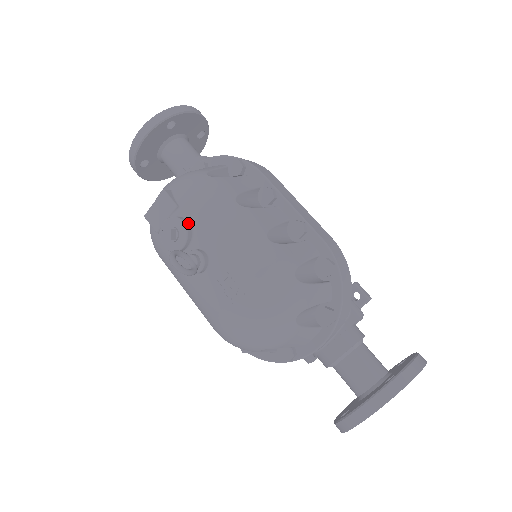
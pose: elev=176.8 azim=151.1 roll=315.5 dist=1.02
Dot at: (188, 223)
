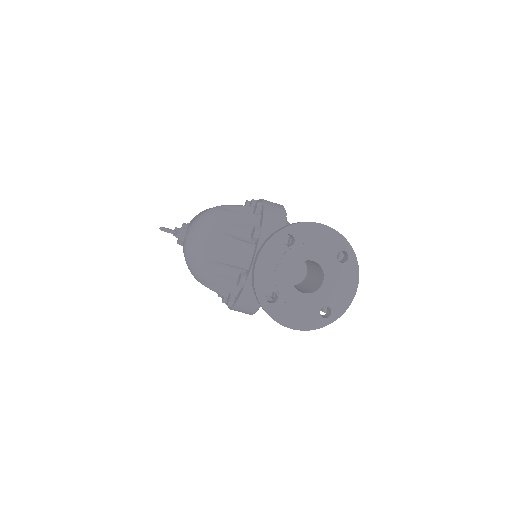
Dot at: (187, 224)
